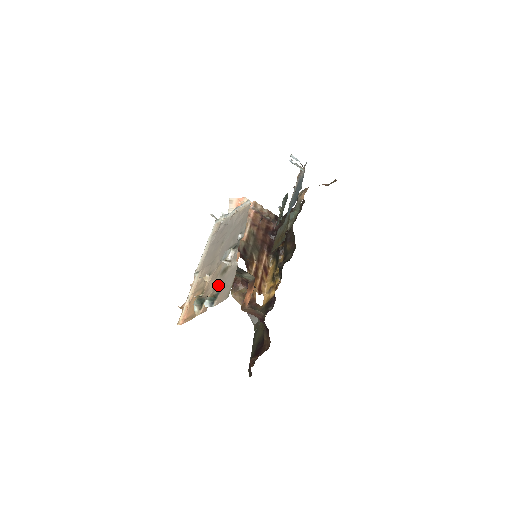
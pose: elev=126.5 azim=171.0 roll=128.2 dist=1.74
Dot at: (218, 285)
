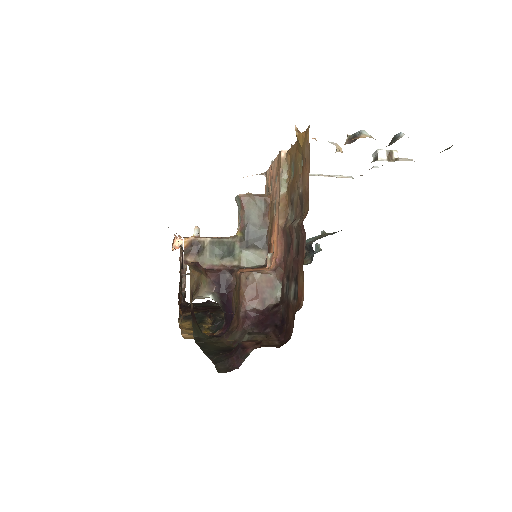
Dot at: occluded
